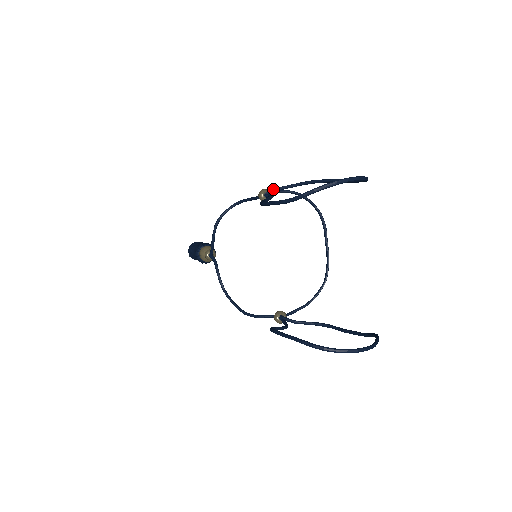
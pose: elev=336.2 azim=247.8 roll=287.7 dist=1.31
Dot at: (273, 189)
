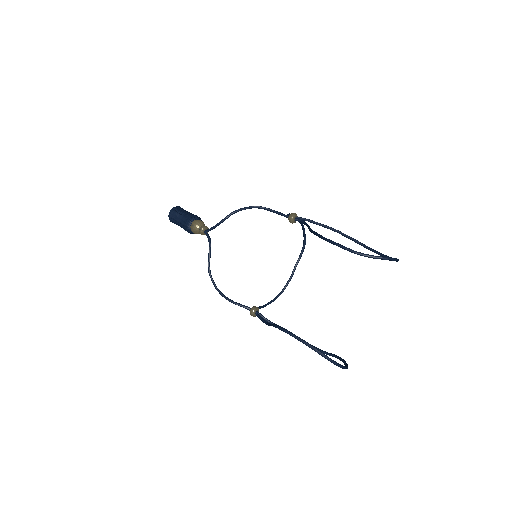
Dot at: (303, 218)
